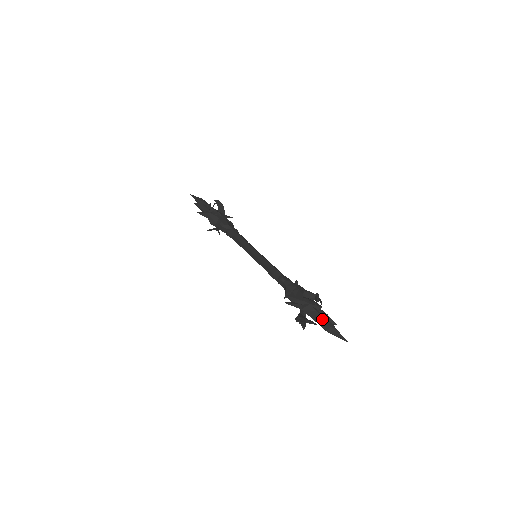
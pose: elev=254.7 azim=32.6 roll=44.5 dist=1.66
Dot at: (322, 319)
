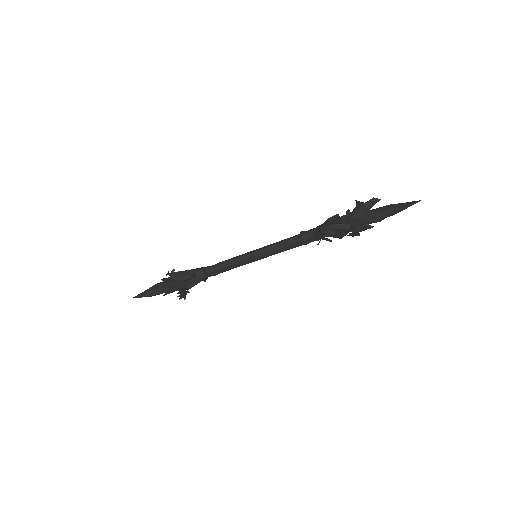
Dot at: (377, 208)
